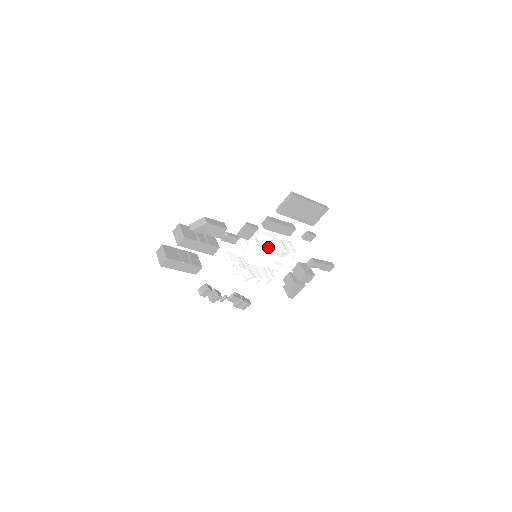
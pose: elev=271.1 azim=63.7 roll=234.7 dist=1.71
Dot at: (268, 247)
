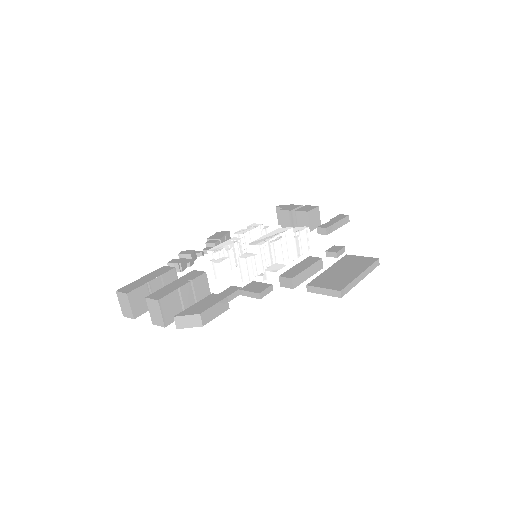
Dot at: occluded
